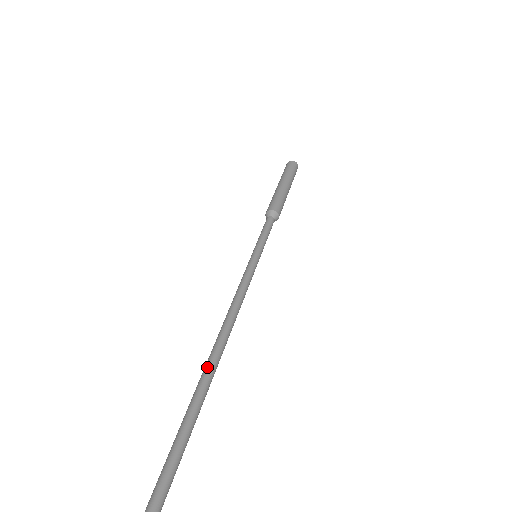
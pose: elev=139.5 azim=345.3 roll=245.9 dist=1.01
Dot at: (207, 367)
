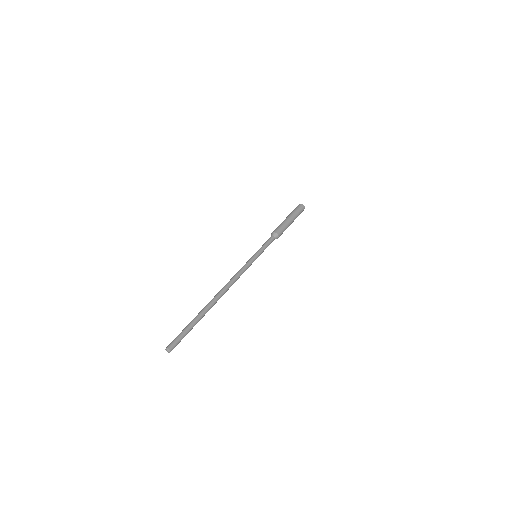
Dot at: (212, 303)
